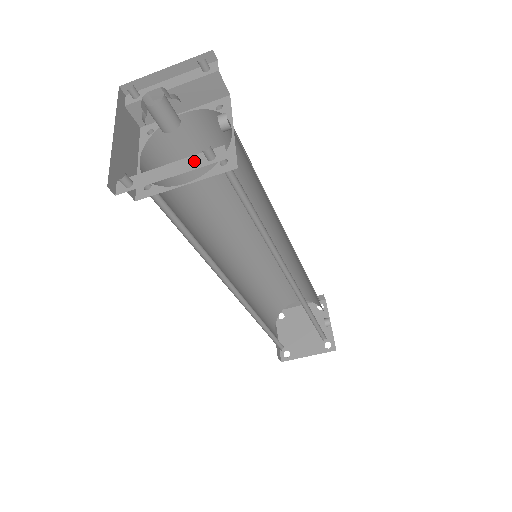
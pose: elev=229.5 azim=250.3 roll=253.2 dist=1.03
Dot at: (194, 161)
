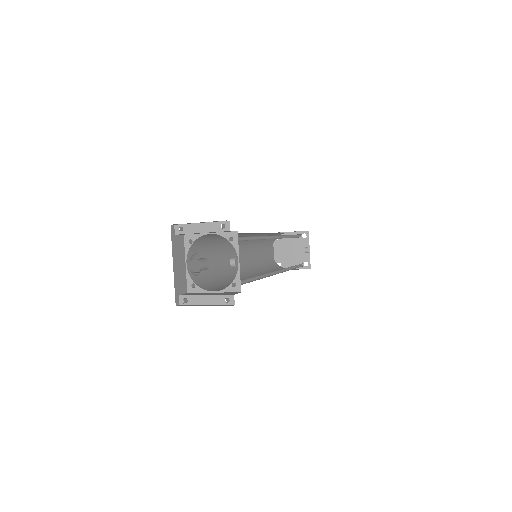
Dot at: (219, 299)
